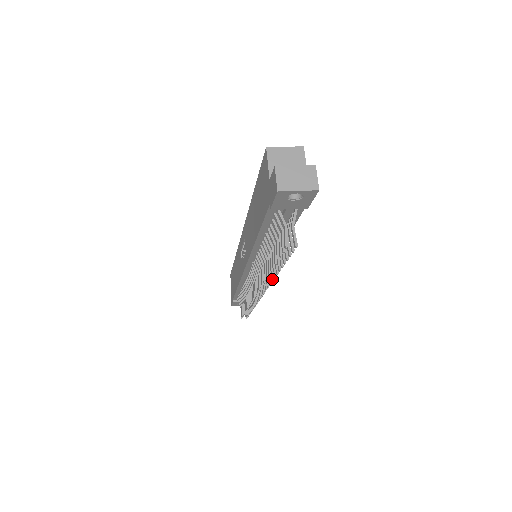
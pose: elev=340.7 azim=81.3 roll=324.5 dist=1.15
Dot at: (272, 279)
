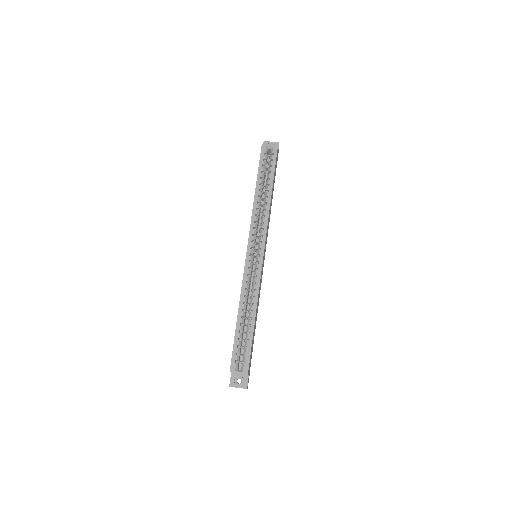
Dot at: occluded
